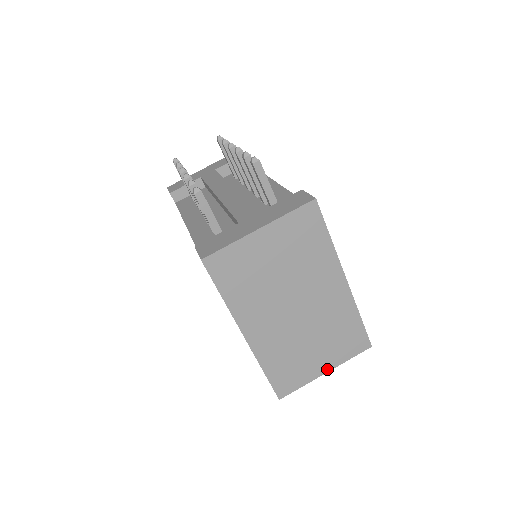
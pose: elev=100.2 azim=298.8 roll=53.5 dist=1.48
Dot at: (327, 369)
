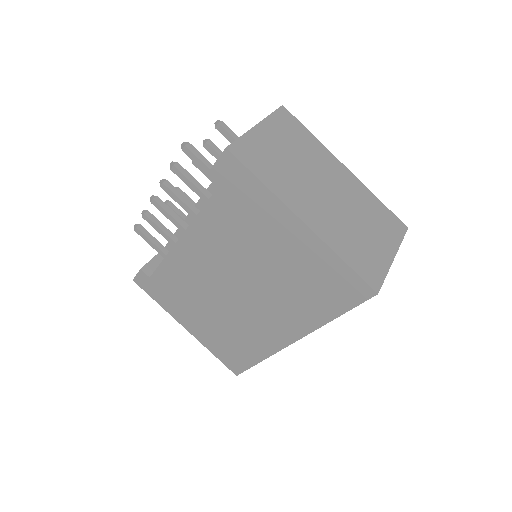
Dot at: (392, 254)
